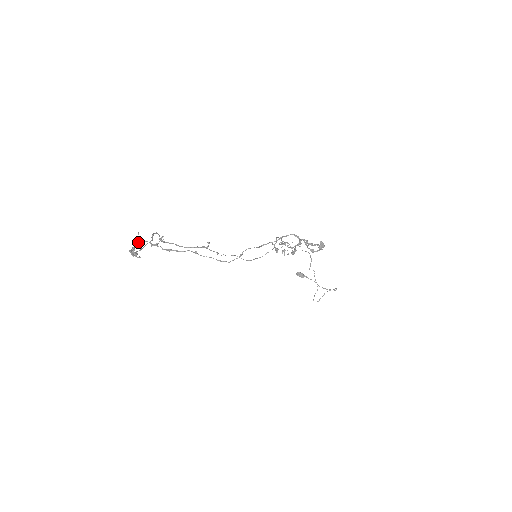
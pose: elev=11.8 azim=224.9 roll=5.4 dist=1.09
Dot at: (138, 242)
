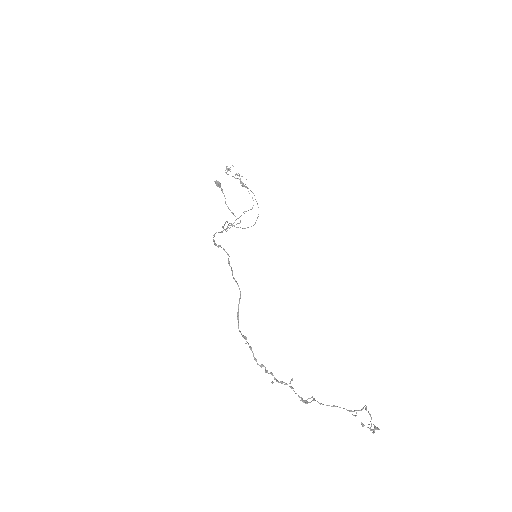
Dot at: occluded
